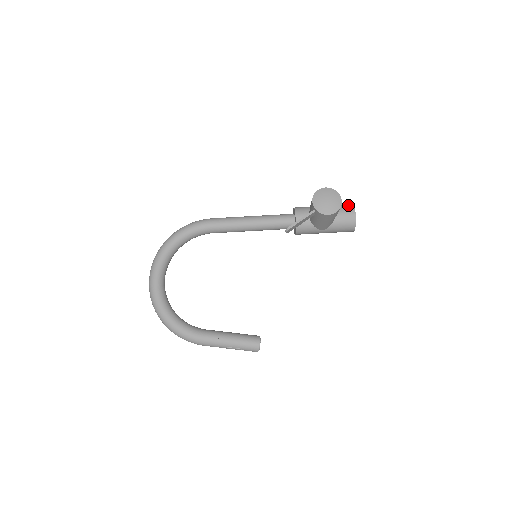
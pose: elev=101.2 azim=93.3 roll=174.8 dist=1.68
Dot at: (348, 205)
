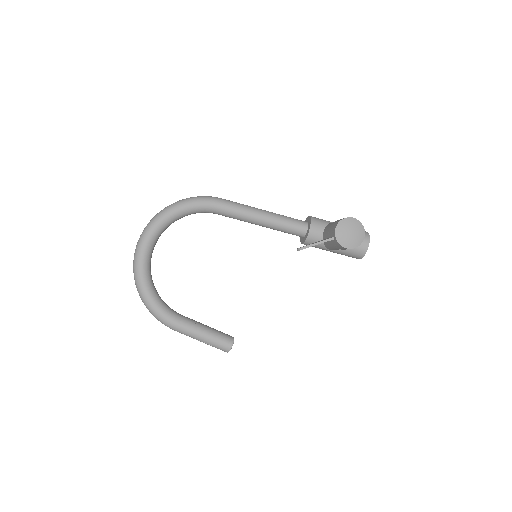
Dot at: occluded
